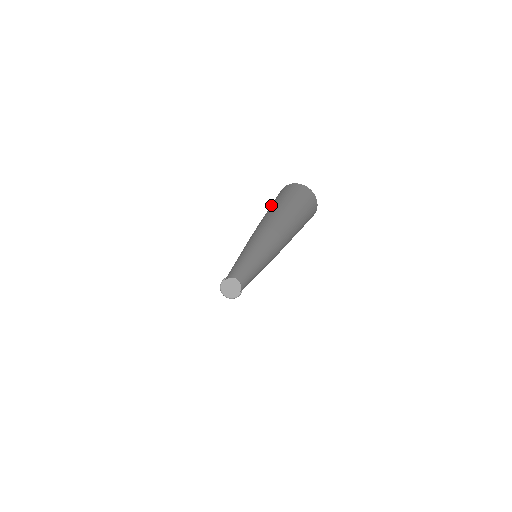
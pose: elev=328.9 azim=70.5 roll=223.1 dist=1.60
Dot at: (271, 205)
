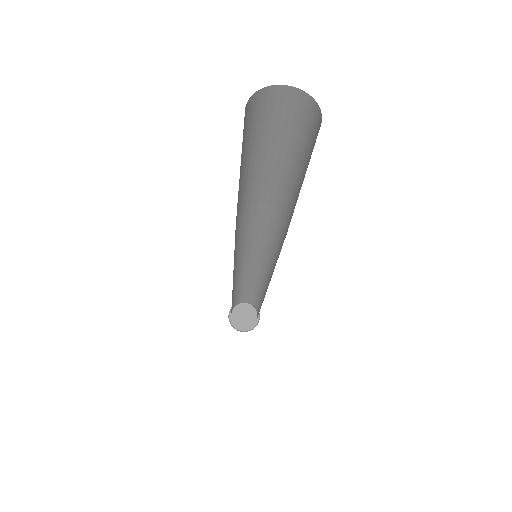
Dot at: (251, 141)
